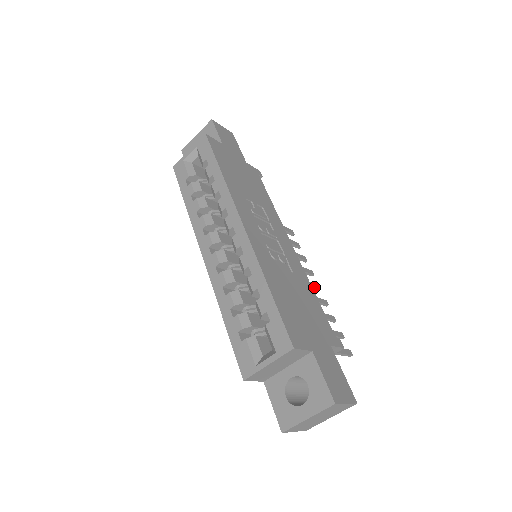
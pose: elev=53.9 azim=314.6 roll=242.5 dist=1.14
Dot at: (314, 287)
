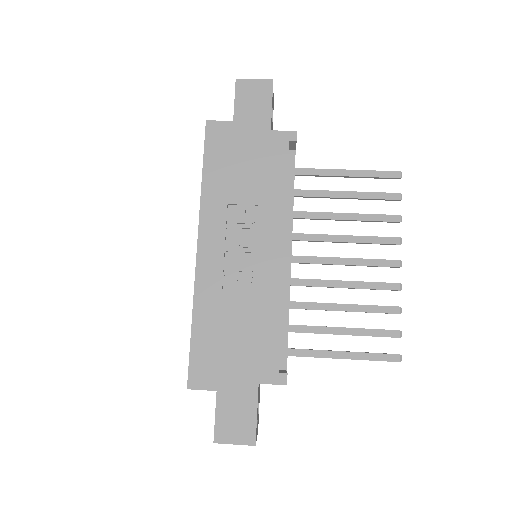
Dot at: (383, 266)
